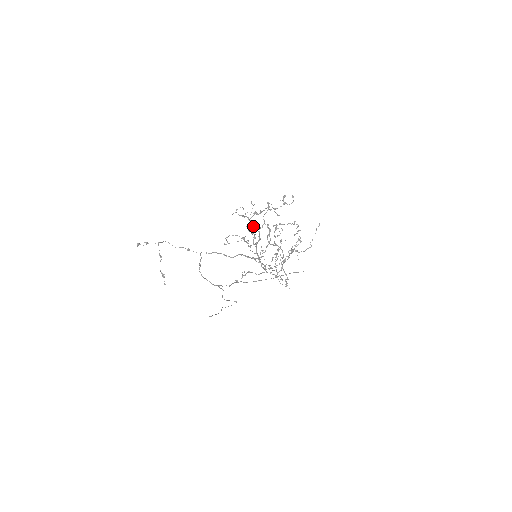
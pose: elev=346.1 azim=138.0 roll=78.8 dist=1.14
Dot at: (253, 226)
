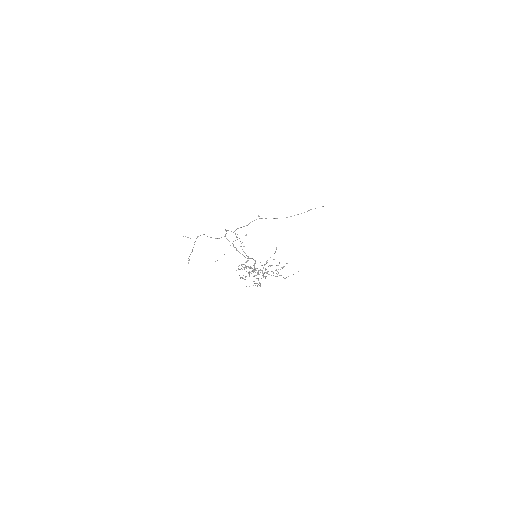
Dot at: occluded
